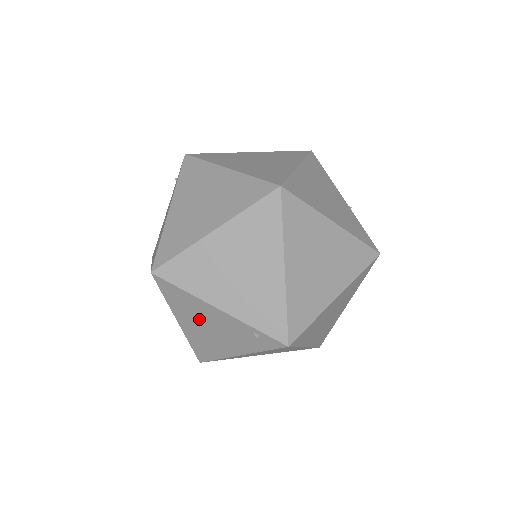
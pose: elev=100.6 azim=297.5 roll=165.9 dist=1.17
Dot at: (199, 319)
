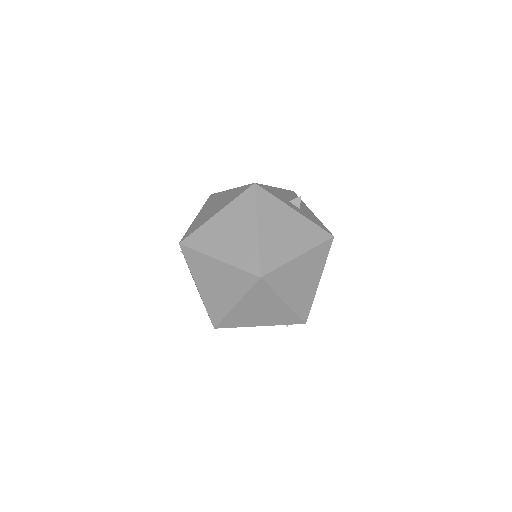
Dot at: occluded
